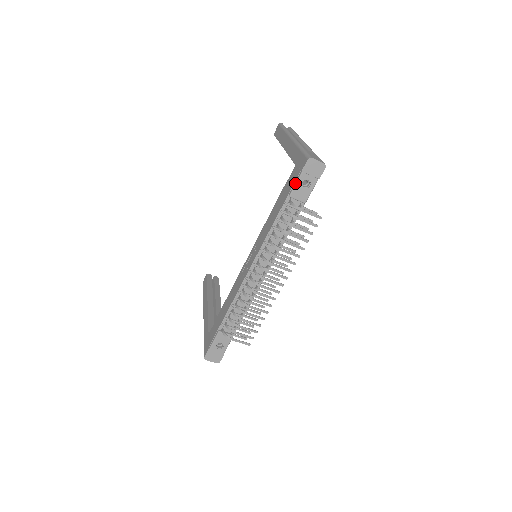
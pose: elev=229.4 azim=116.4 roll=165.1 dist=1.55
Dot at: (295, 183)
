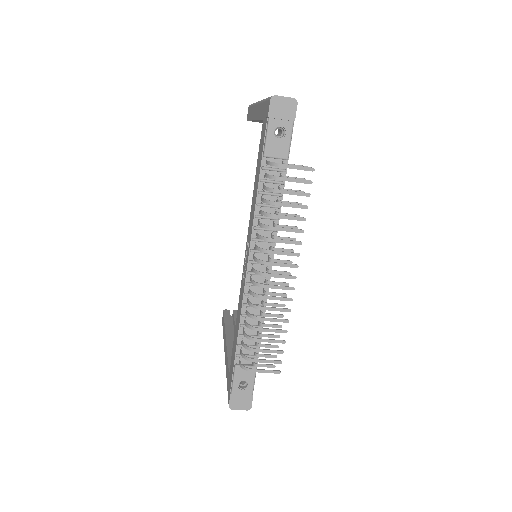
Dot at: (265, 136)
